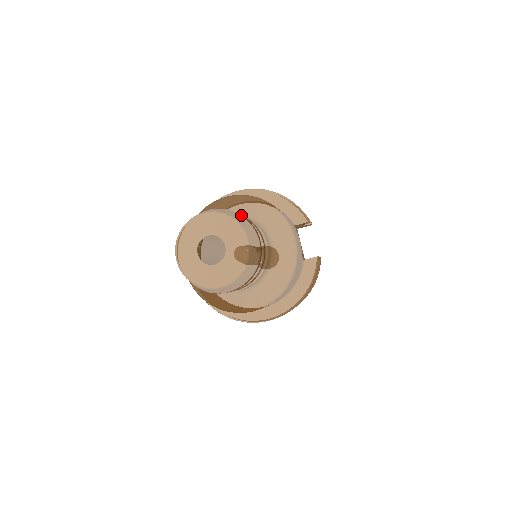
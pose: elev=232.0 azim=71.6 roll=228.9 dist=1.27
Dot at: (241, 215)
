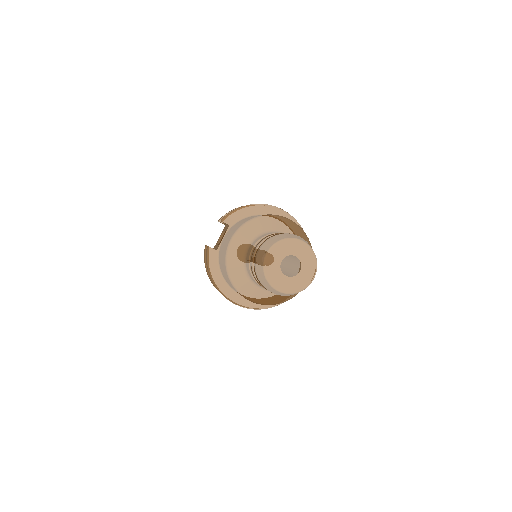
Dot at: occluded
